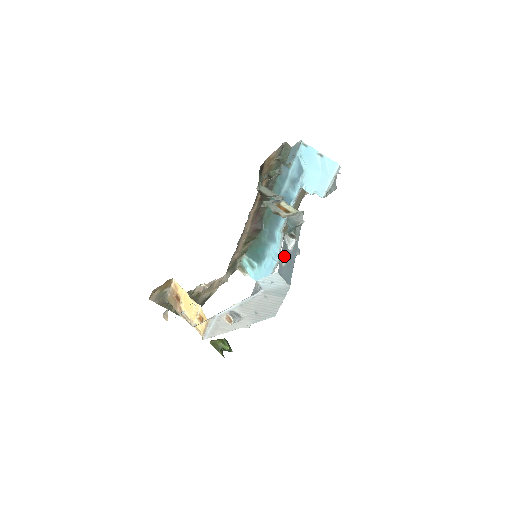
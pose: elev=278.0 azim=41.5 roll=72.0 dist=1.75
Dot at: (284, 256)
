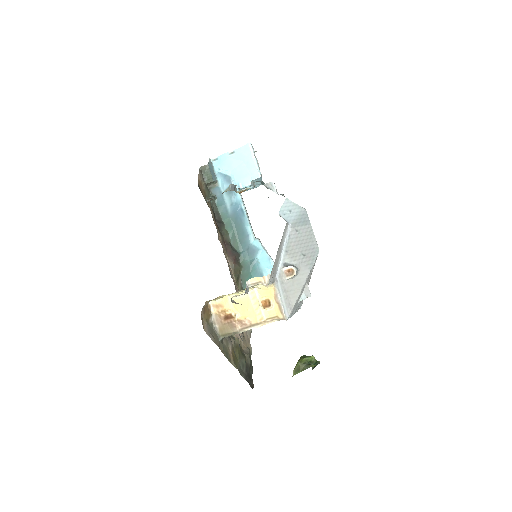
Dot at: occluded
